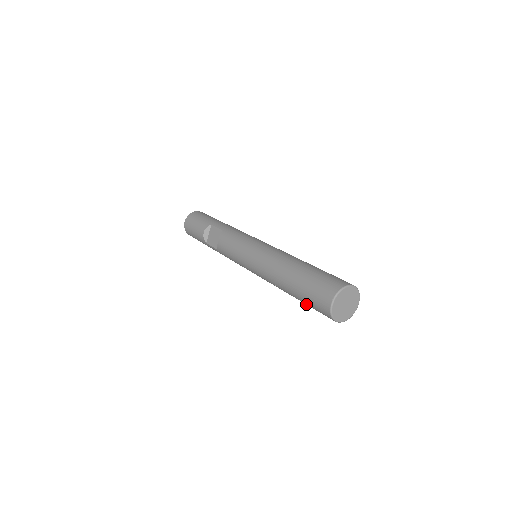
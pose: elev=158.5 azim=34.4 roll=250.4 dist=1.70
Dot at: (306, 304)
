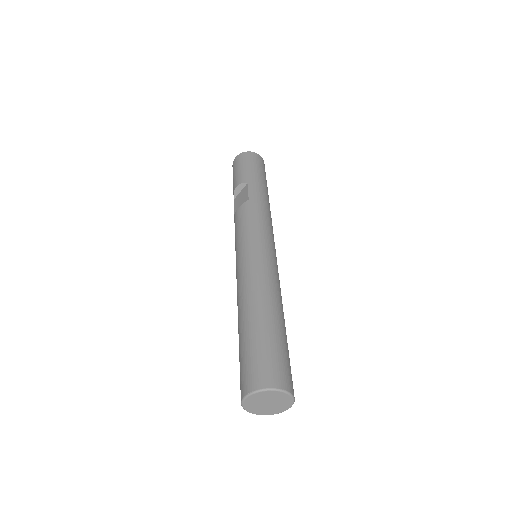
Dot at: occluded
